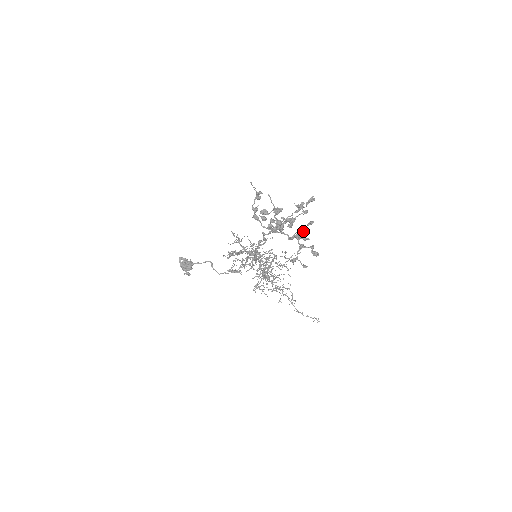
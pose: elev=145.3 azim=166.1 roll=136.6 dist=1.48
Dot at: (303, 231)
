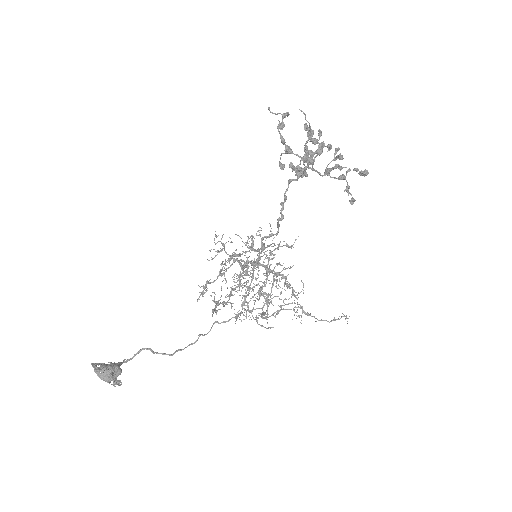
Dot at: occluded
